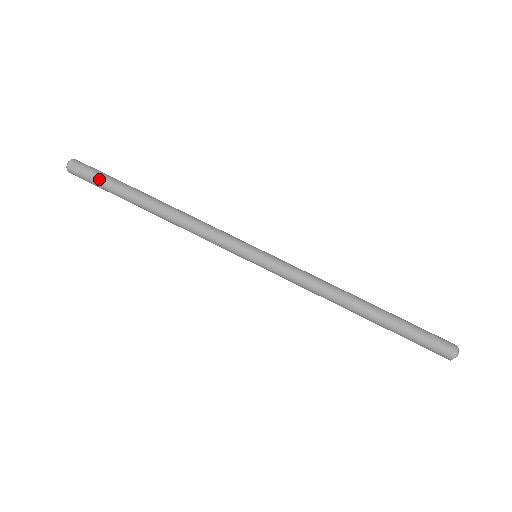
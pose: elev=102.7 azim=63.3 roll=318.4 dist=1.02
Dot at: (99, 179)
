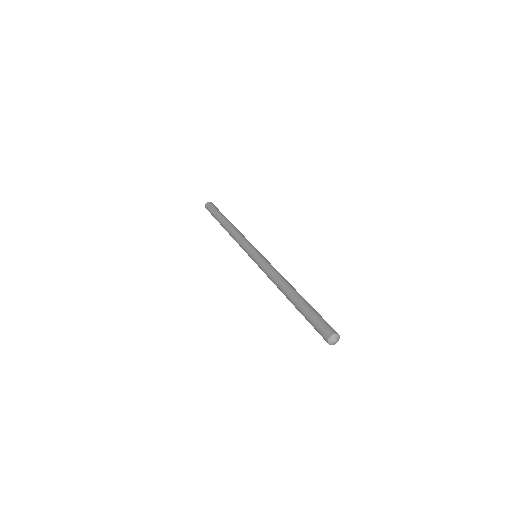
Dot at: (212, 211)
